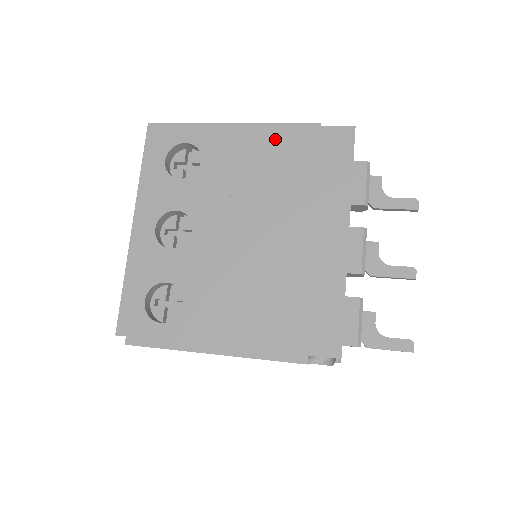
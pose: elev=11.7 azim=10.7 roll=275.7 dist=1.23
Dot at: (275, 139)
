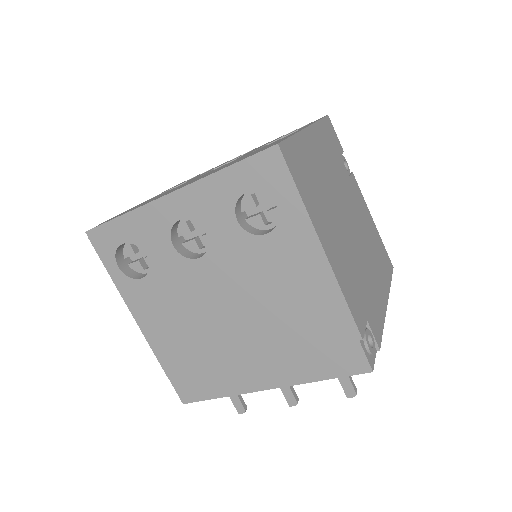
Dot at: (326, 302)
